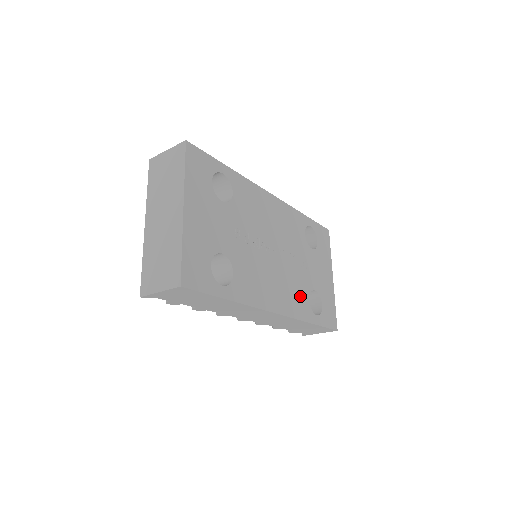
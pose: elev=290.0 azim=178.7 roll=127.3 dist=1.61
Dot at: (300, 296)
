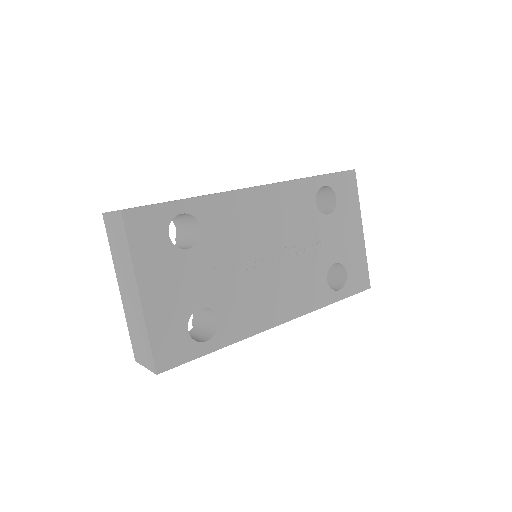
Dot at: (313, 284)
